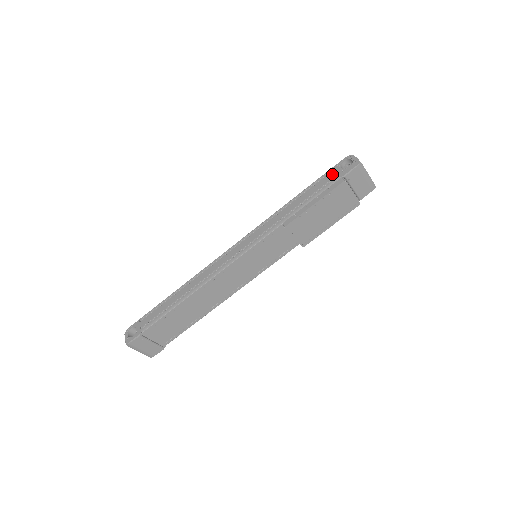
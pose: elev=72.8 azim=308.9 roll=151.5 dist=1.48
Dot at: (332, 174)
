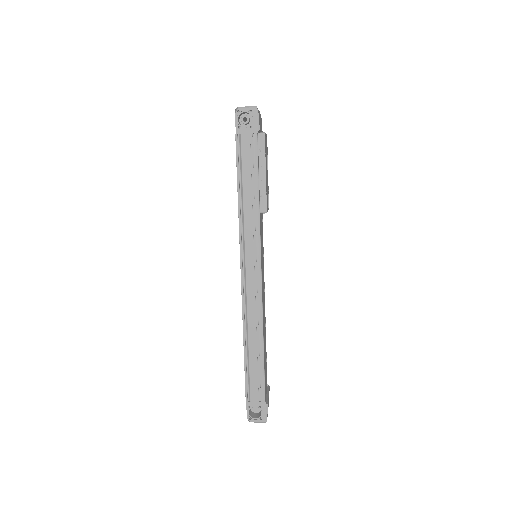
Dot at: (244, 139)
